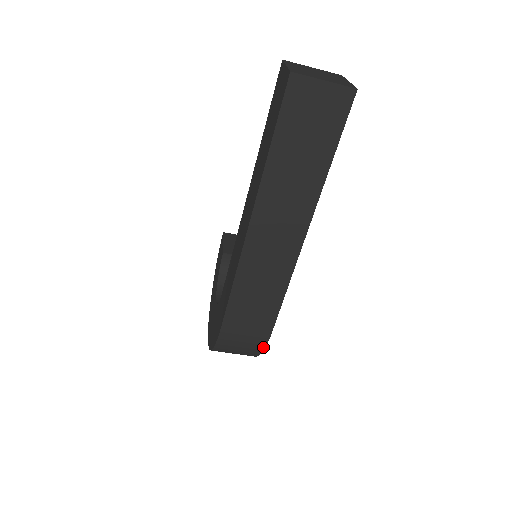
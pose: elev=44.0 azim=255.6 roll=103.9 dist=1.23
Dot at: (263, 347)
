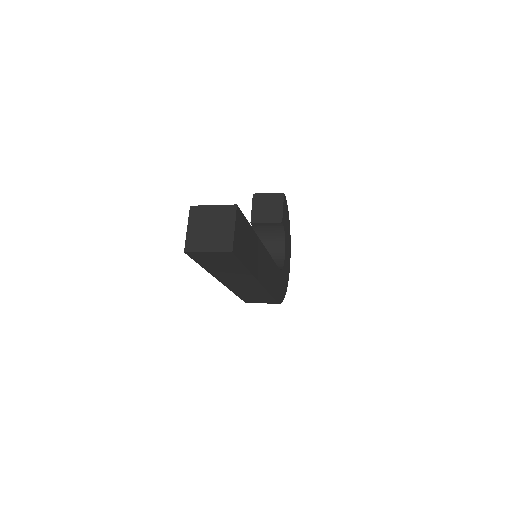
Dot at: occluded
